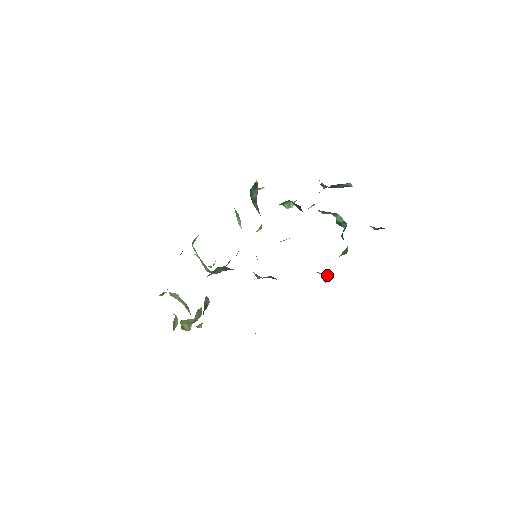
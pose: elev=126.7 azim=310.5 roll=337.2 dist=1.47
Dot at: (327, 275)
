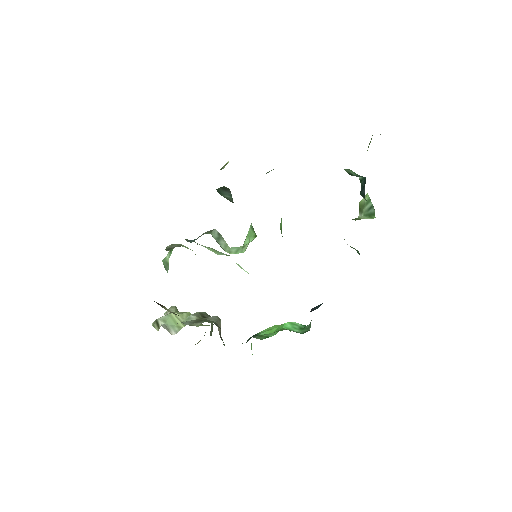
Dot at: occluded
